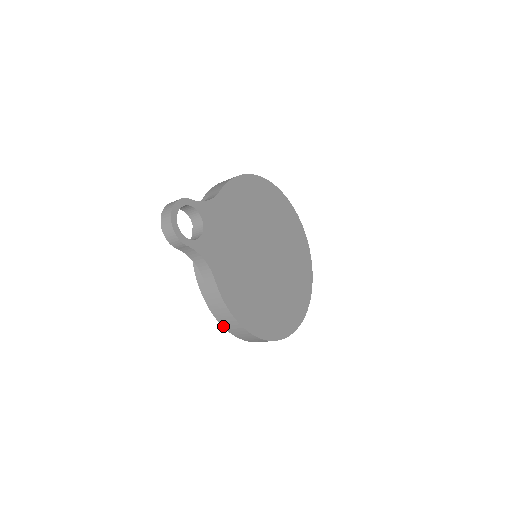
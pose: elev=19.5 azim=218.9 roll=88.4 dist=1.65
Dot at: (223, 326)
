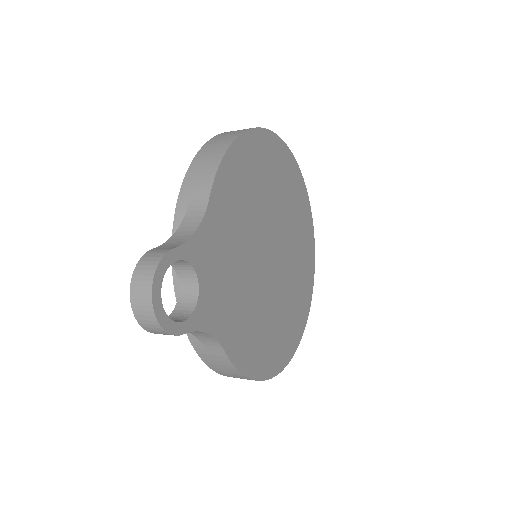
Dot at: occluded
